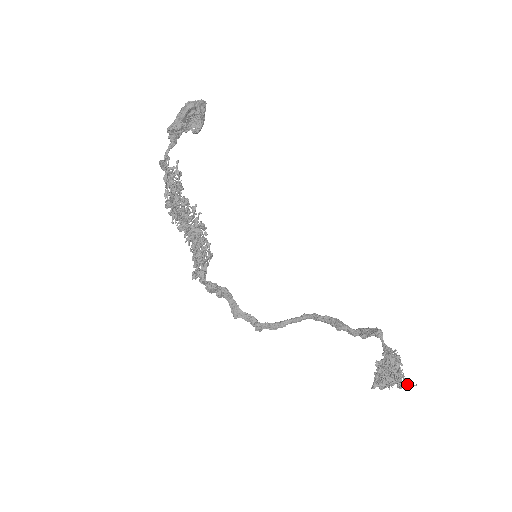
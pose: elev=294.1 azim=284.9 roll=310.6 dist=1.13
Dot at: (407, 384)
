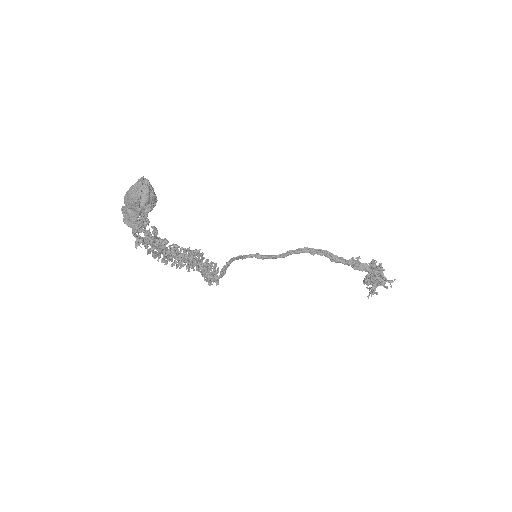
Dot at: occluded
